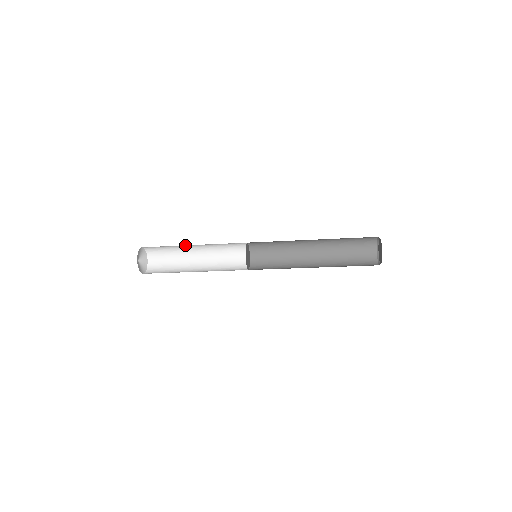
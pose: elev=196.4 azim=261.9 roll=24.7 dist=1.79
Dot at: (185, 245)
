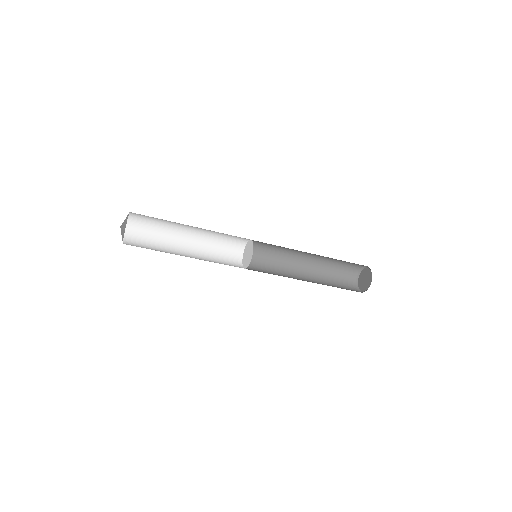
Dot at: (179, 230)
